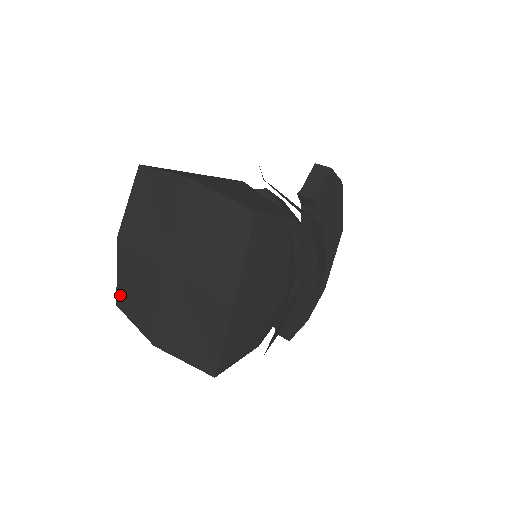
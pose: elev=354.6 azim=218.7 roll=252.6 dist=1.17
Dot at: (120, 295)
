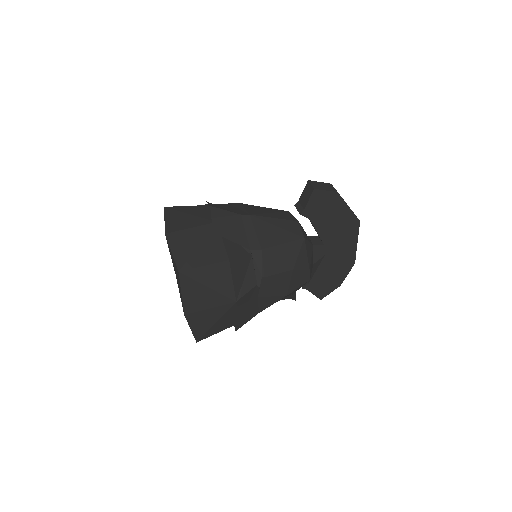
Dot at: occluded
